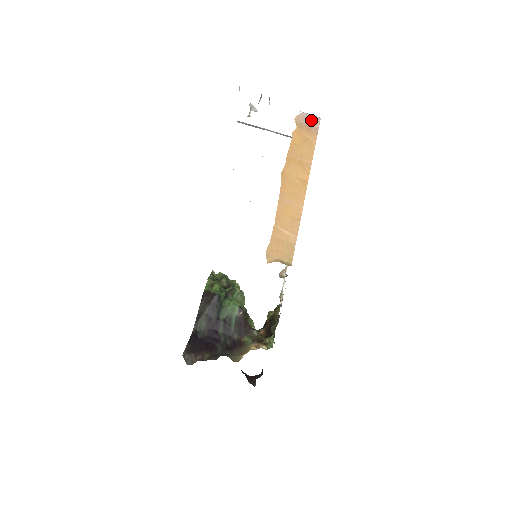
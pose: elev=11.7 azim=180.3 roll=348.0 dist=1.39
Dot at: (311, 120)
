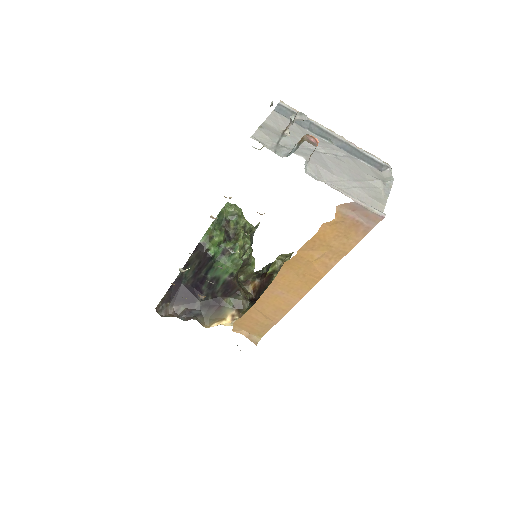
Dot at: (366, 215)
